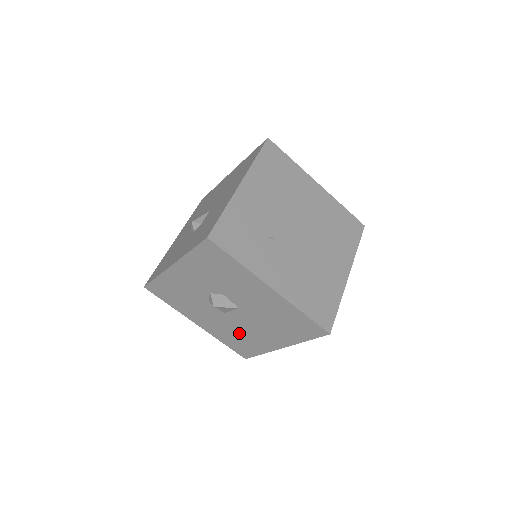
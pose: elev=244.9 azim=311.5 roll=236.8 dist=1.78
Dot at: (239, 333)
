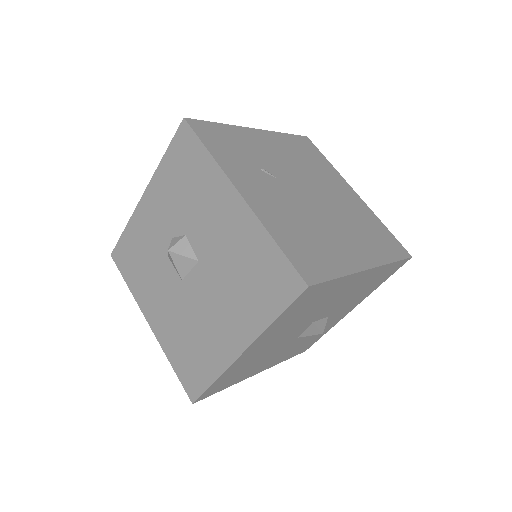
Dot at: (192, 329)
